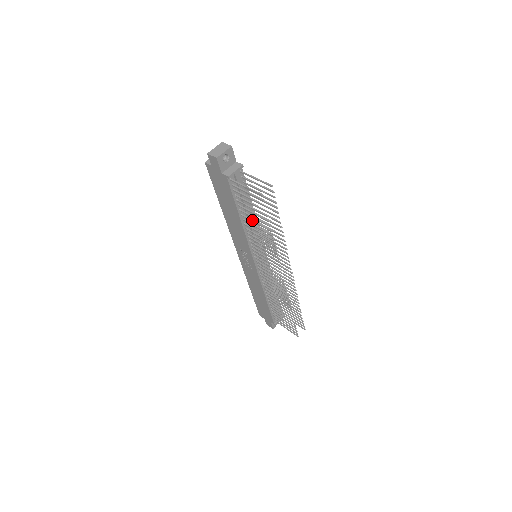
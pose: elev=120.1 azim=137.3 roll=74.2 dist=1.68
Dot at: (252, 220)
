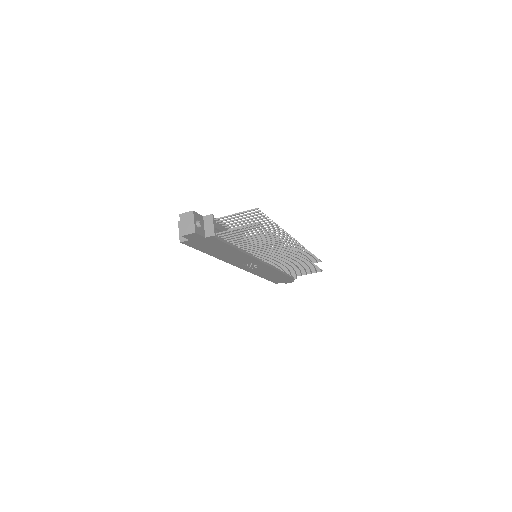
Dot at: (250, 242)
